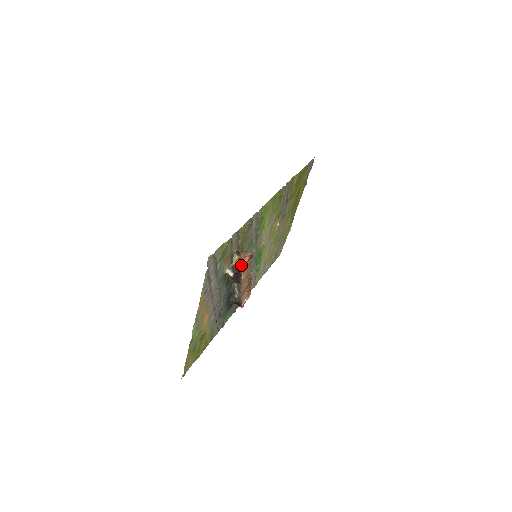
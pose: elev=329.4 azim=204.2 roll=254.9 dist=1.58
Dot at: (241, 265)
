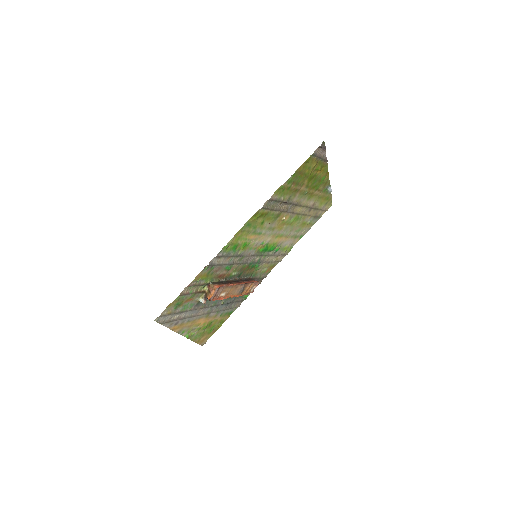
Dot at: (209, 297)
